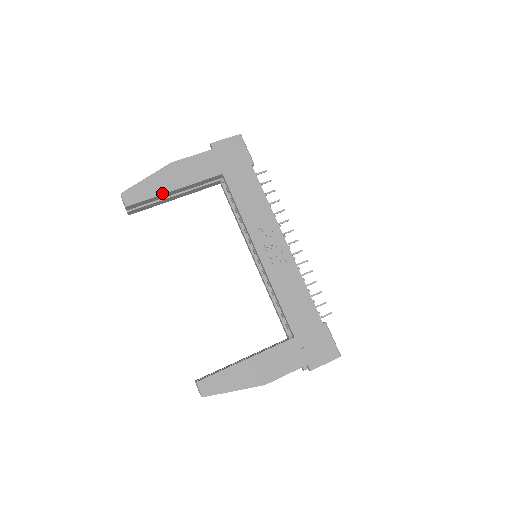
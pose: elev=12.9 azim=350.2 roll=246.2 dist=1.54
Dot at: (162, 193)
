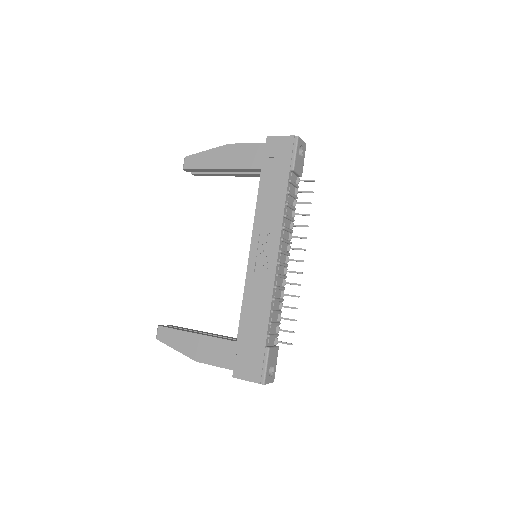
Dot at: (210, 168)
